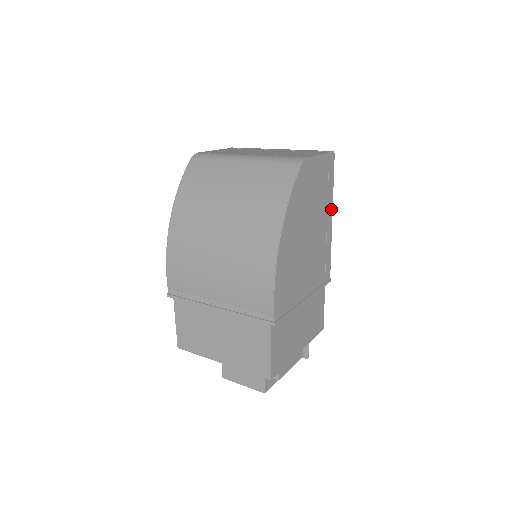
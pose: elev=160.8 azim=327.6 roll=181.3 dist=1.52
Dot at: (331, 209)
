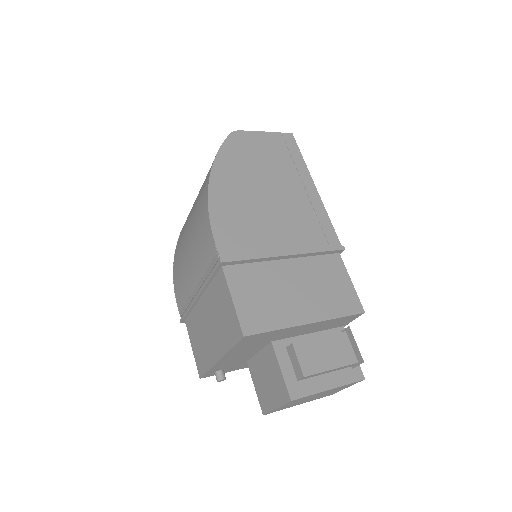
Dot at: (309, 178)
